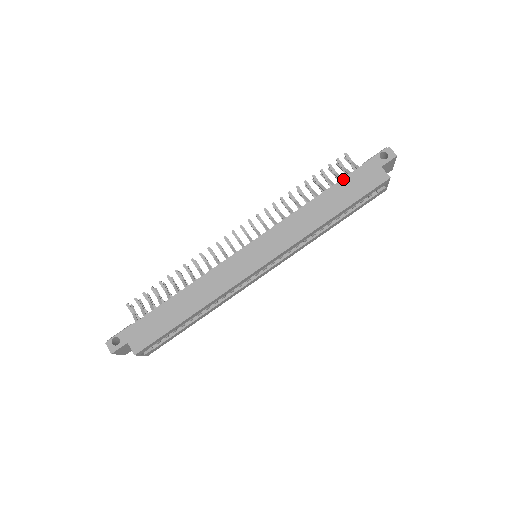
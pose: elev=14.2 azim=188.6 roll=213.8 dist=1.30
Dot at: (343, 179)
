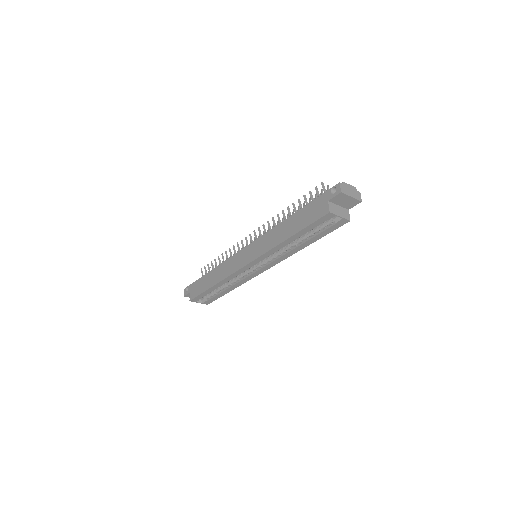
Dot at: (304, 207)
